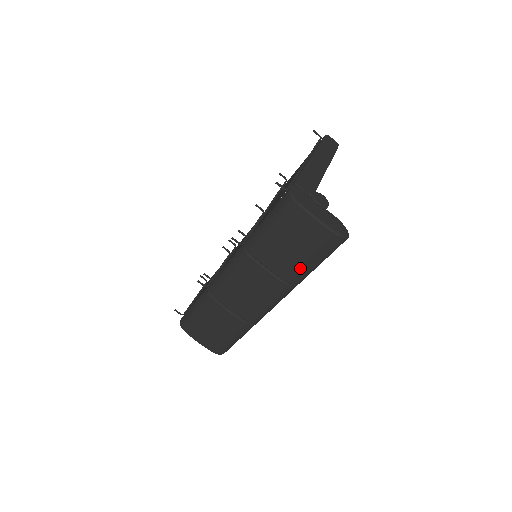
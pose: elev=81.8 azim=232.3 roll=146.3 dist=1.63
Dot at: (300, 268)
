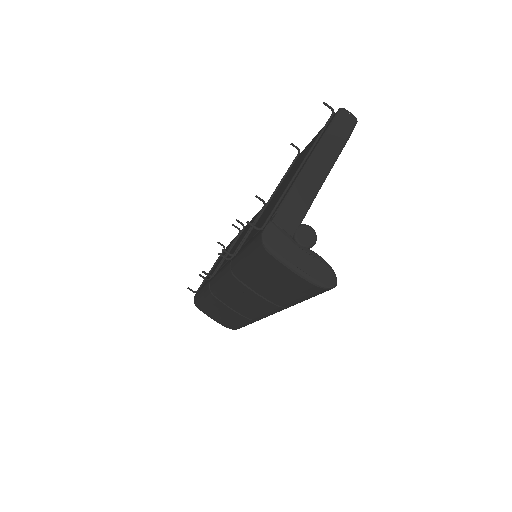
Dot at: (288, 300)
